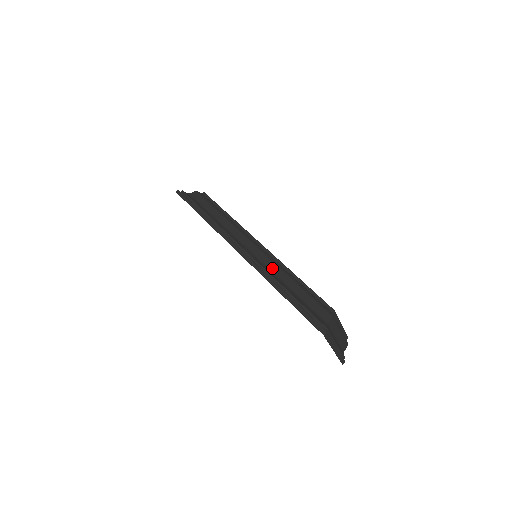
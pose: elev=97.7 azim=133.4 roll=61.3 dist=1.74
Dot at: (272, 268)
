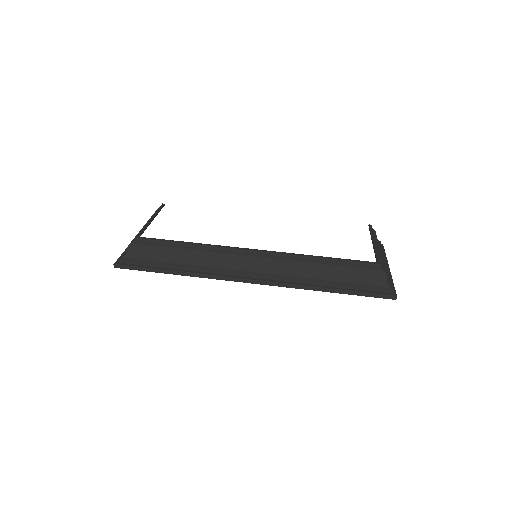
Dot at: (294, 271)
